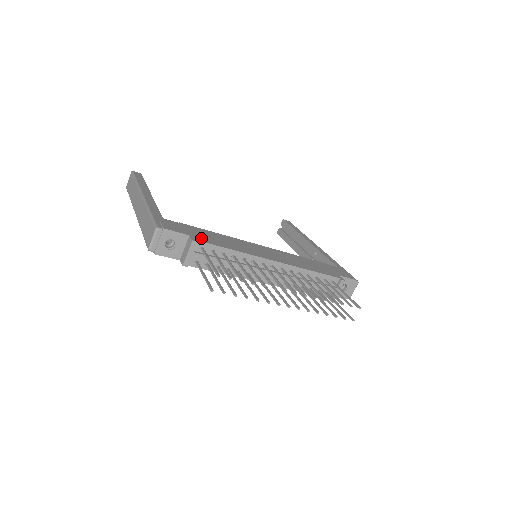
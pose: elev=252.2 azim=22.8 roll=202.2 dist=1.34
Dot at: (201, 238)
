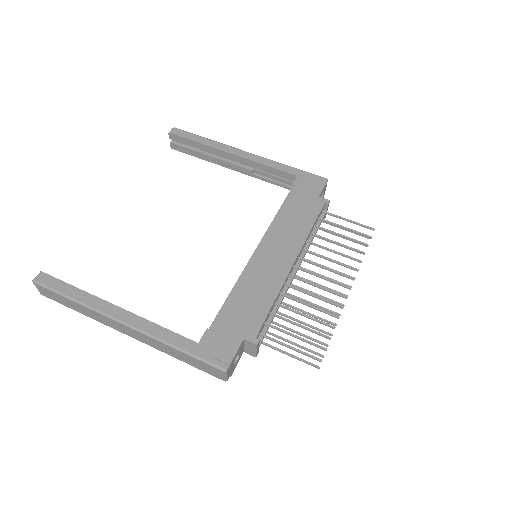
Dot at: (249, 327)
